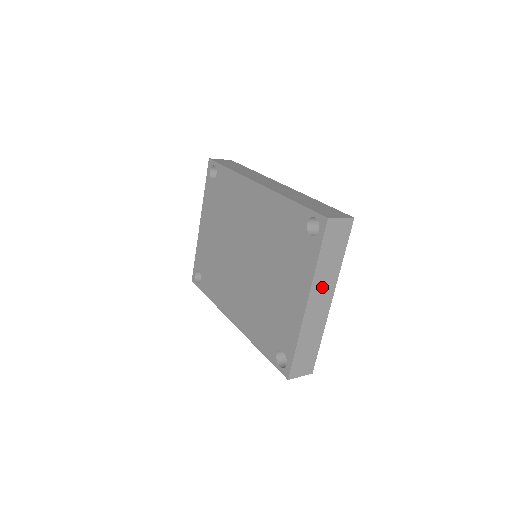
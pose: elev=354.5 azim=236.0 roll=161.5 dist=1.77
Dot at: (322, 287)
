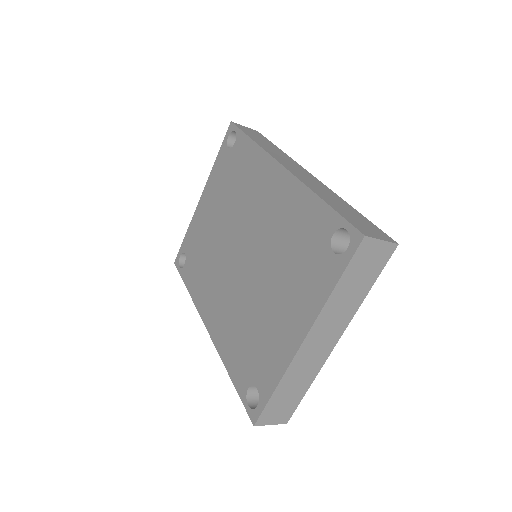
Dot at: (330, 323)
